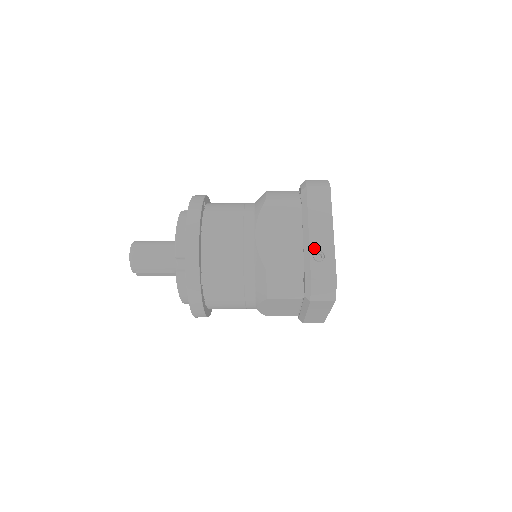
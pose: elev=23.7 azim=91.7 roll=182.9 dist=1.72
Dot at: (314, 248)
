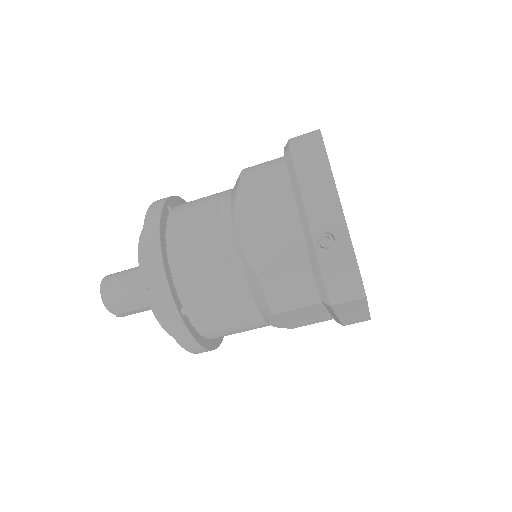
Dot at: (317, 230)
